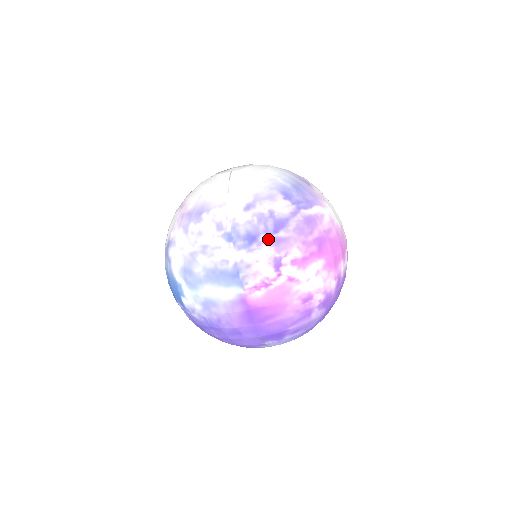
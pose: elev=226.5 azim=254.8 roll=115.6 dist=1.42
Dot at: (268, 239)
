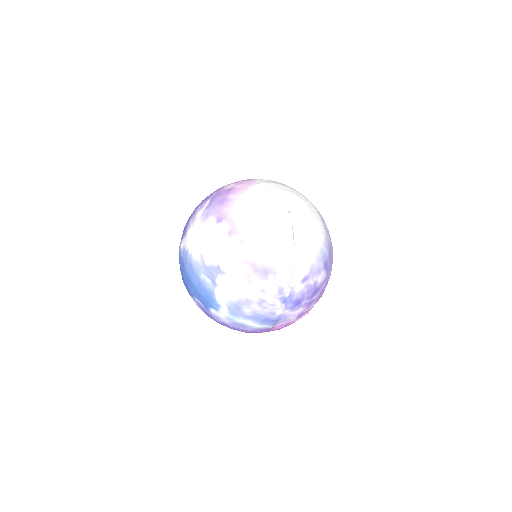
Dot at: (306, 303)
